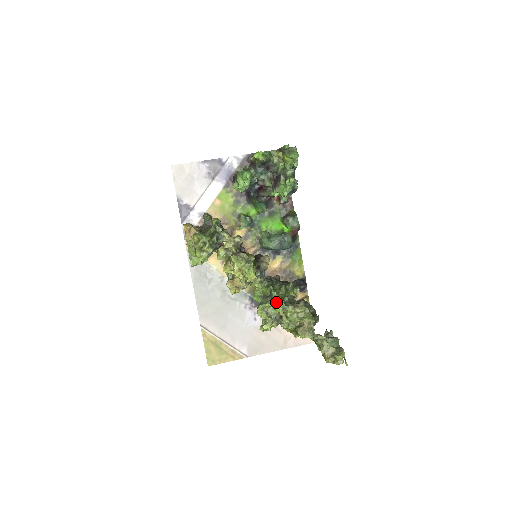
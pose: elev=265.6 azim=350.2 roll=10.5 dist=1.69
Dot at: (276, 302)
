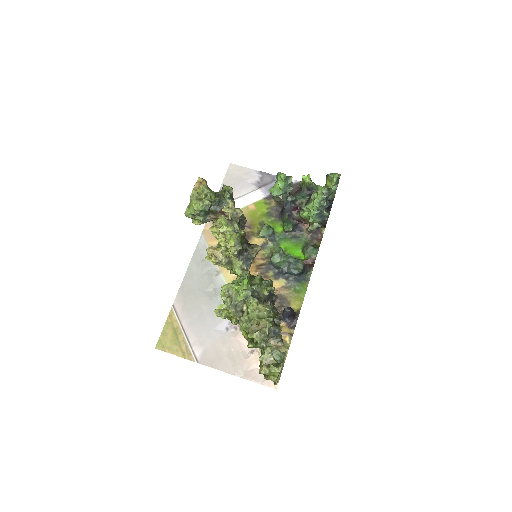
Dot at: (242, 283)
